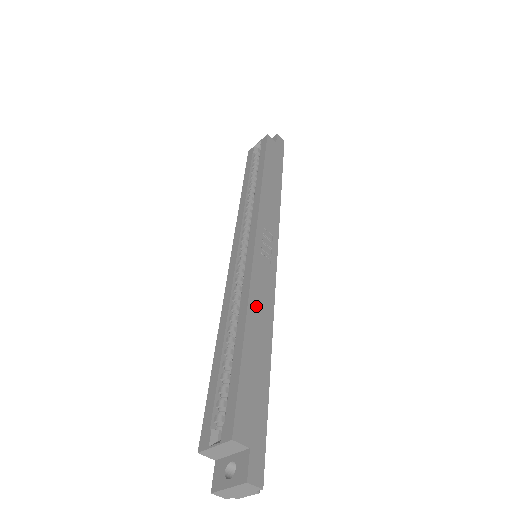
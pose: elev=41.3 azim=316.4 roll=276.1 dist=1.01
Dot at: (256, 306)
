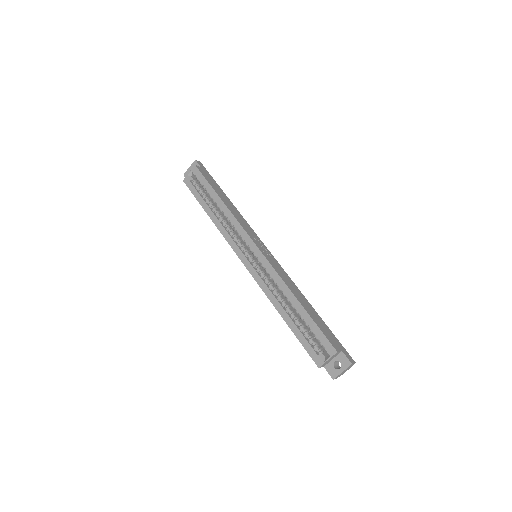
Dot at: (290, 286)
